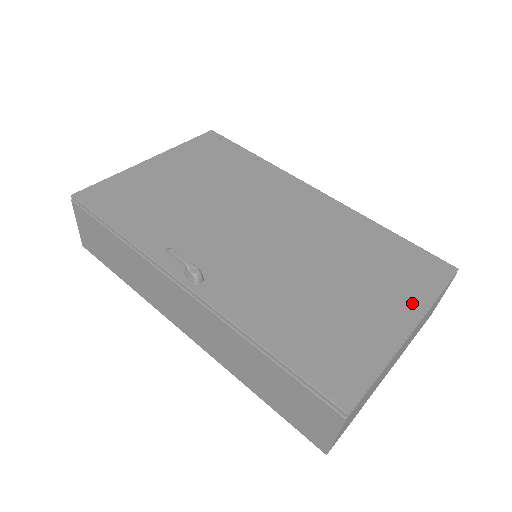
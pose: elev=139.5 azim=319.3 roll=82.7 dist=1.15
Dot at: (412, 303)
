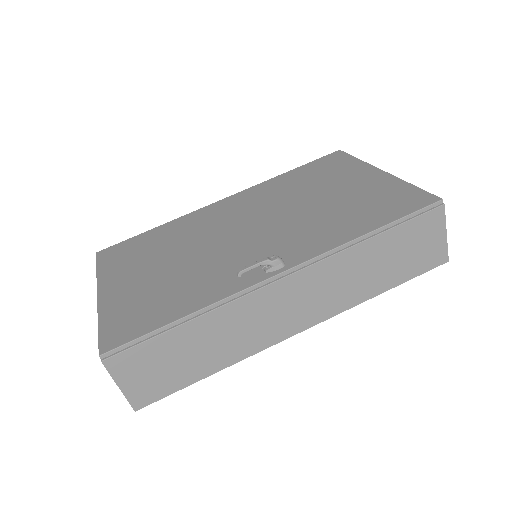
Dot at: (360, 168)
